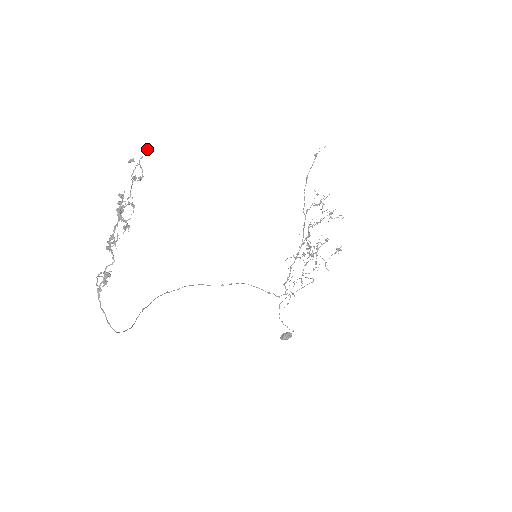
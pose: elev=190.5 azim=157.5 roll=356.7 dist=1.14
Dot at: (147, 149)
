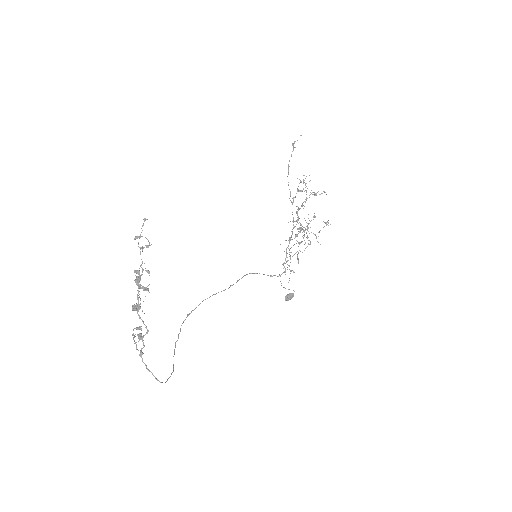
Dot at: (147, 219)
